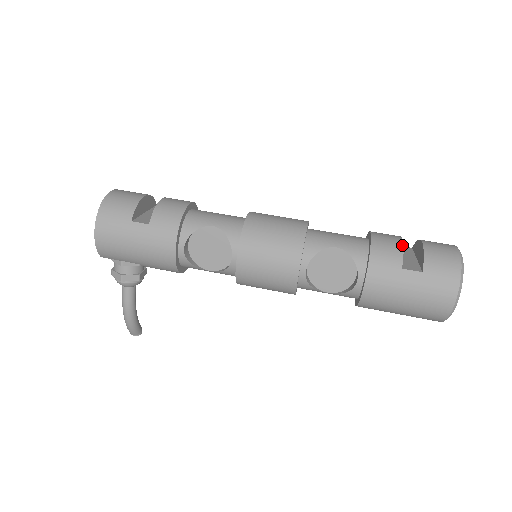
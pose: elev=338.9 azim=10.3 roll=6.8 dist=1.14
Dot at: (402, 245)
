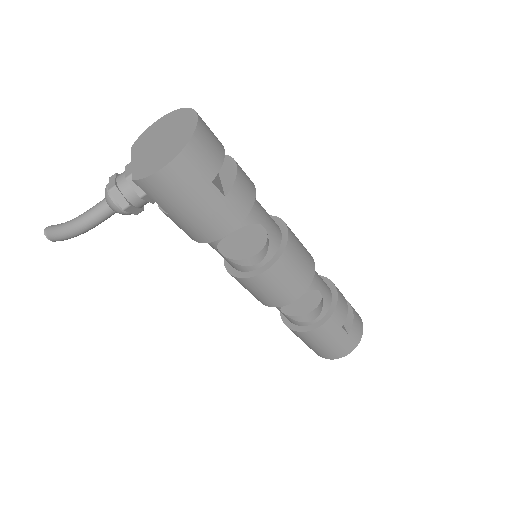
Dot at: occluded
